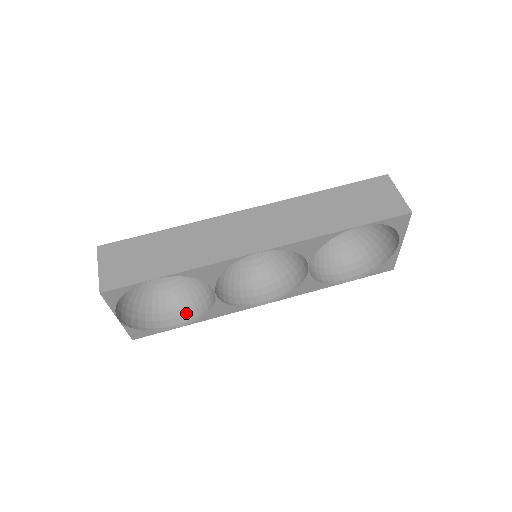
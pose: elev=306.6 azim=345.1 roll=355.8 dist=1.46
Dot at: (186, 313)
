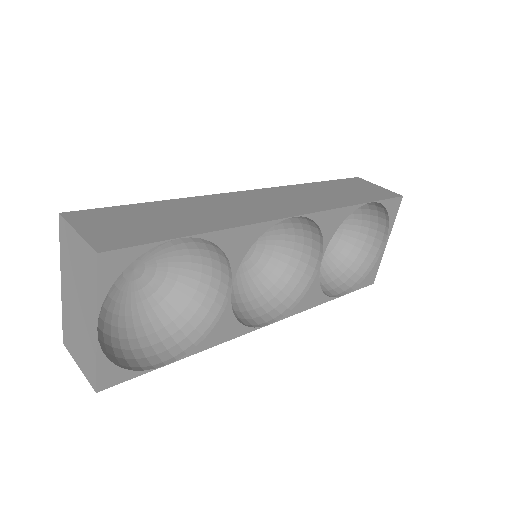
Dot at: (171, 345)
